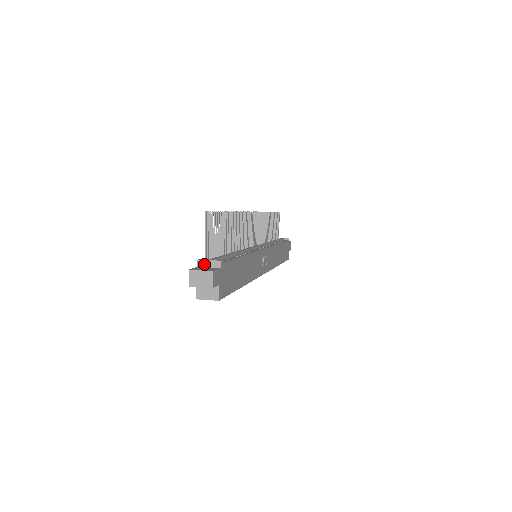
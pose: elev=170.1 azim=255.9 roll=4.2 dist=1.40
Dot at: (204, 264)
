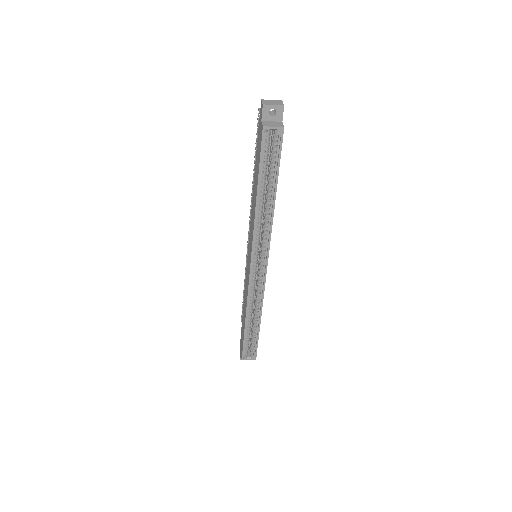
Dot at: occluded
